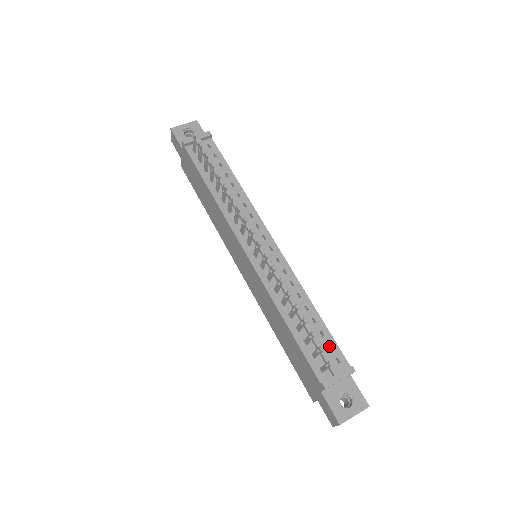
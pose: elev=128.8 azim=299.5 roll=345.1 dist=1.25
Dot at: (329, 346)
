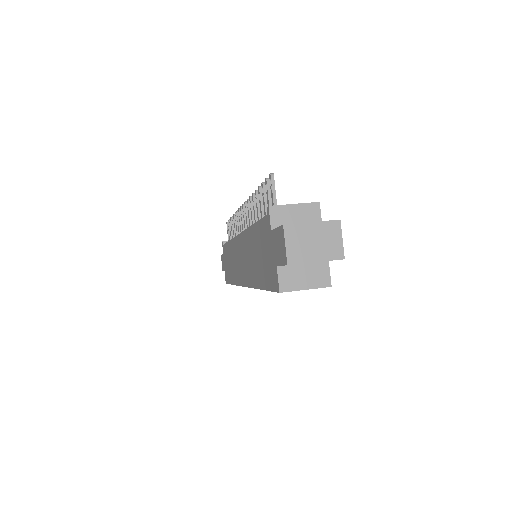
Dot at: occluded
